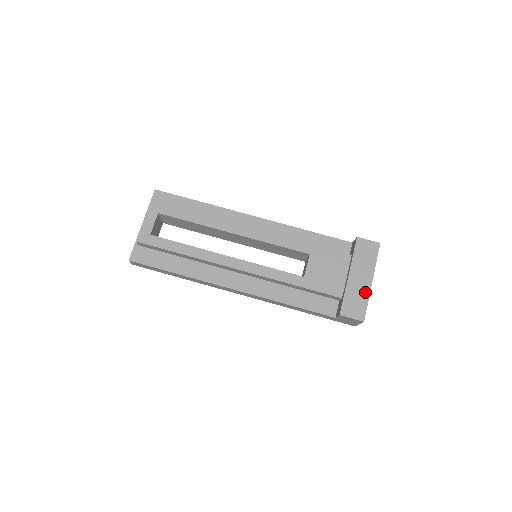
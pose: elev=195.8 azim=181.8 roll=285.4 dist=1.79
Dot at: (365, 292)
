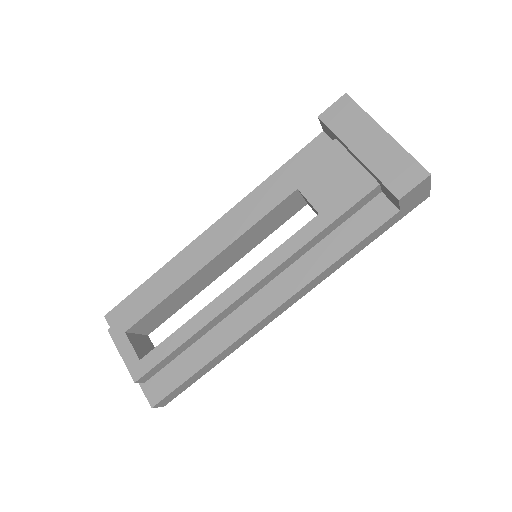
Dot at: (393, 149)
